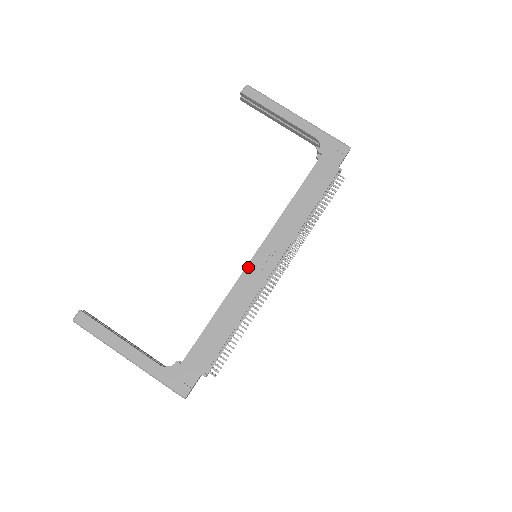
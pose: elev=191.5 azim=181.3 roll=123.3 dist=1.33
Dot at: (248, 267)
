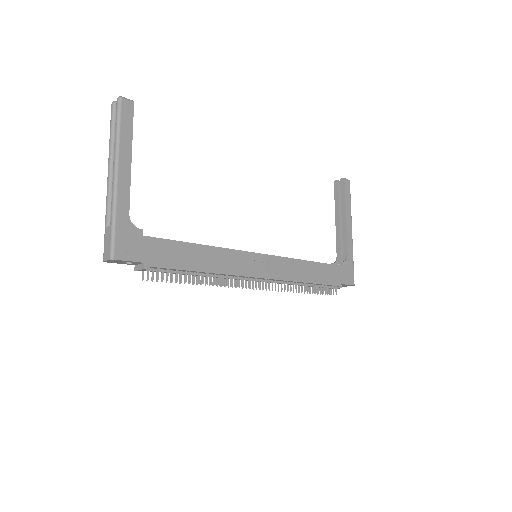
Dot at: (250, 253)
